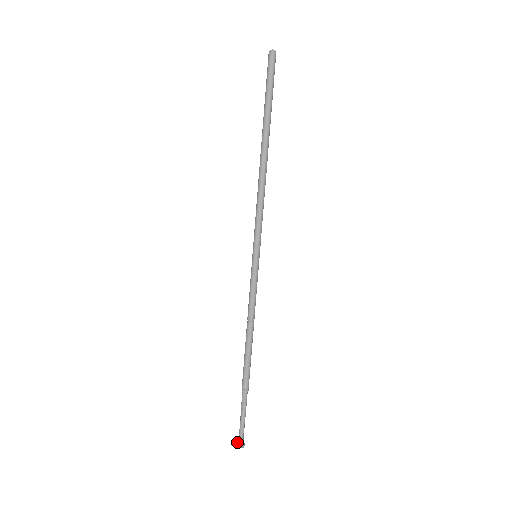
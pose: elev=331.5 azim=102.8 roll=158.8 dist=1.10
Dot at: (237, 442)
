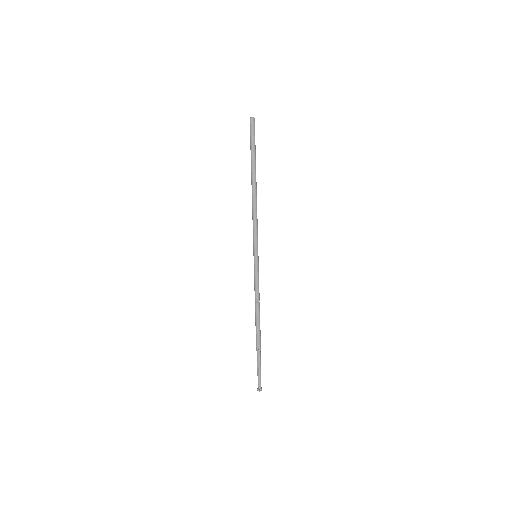
Dot at: (257, 388)
